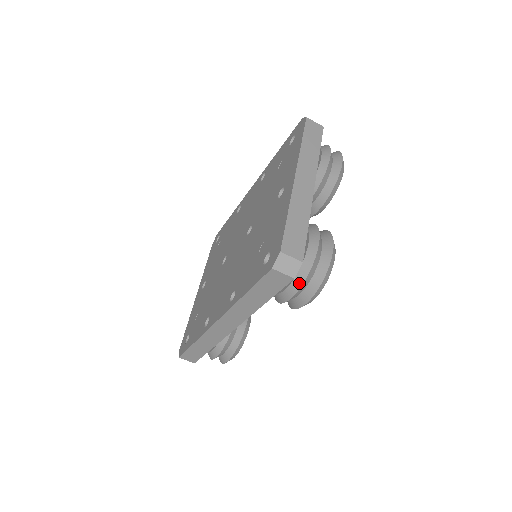
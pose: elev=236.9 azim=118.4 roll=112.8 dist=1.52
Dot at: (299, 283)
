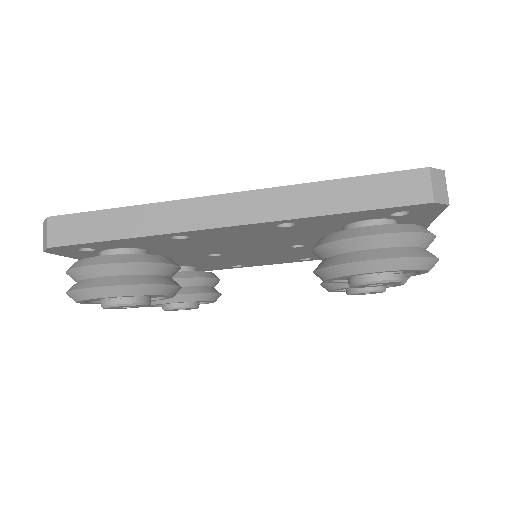
Dot at: (408, 229)
